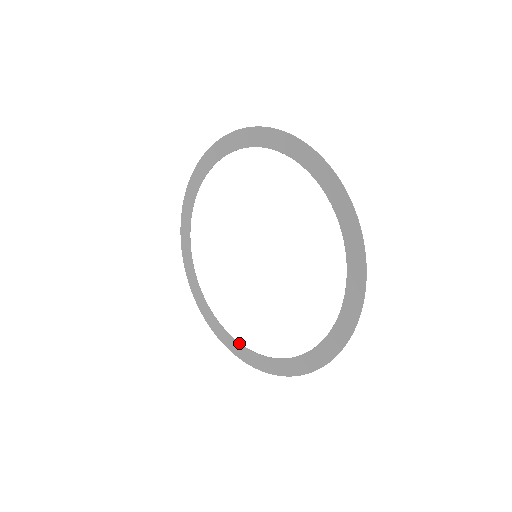
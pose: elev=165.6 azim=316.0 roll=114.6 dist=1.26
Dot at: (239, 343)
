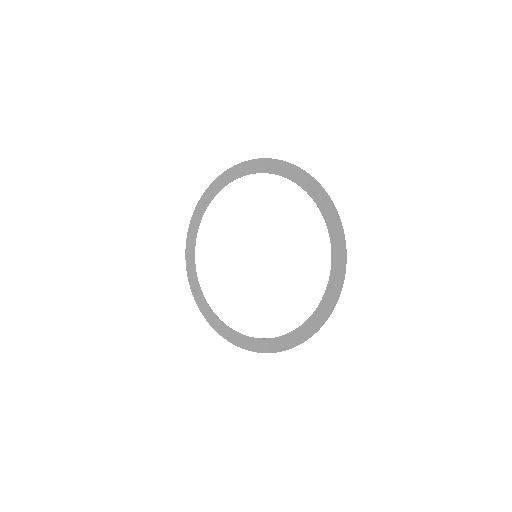
Dot at: (206, 301)
